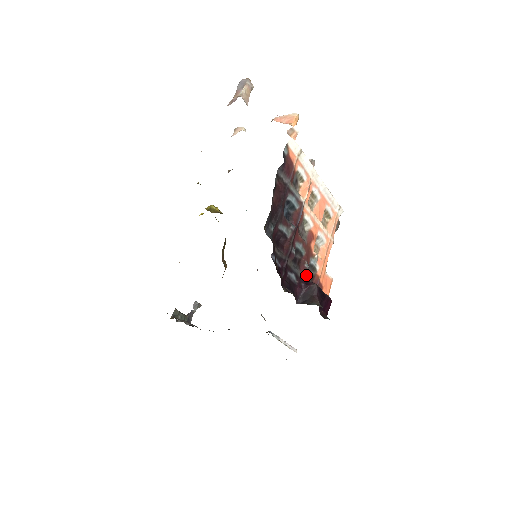
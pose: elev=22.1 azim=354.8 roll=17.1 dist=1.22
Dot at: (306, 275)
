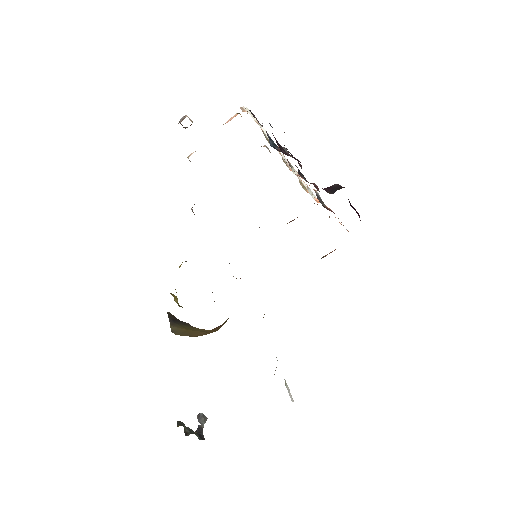
Dot at: occluded
